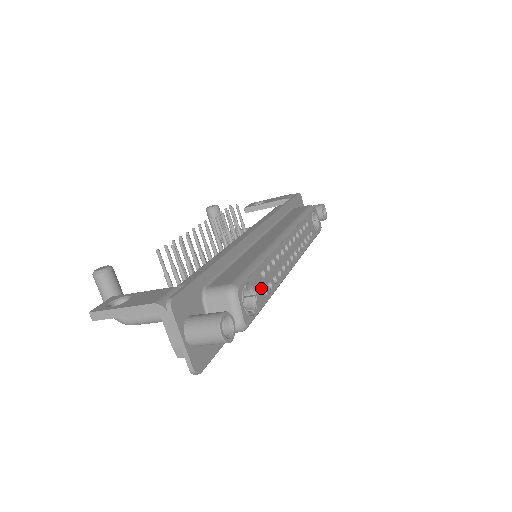
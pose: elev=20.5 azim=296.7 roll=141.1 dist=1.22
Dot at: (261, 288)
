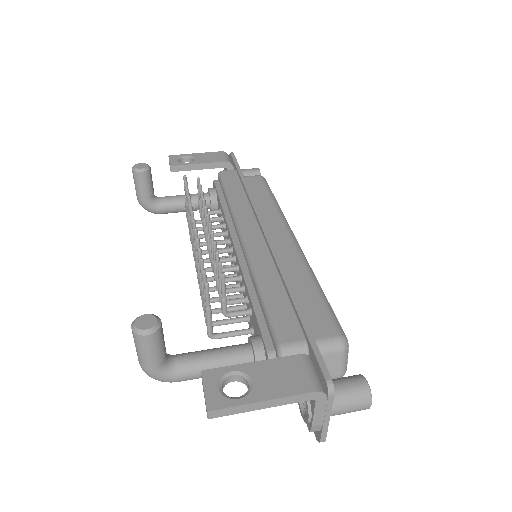
Dot at: occluded
